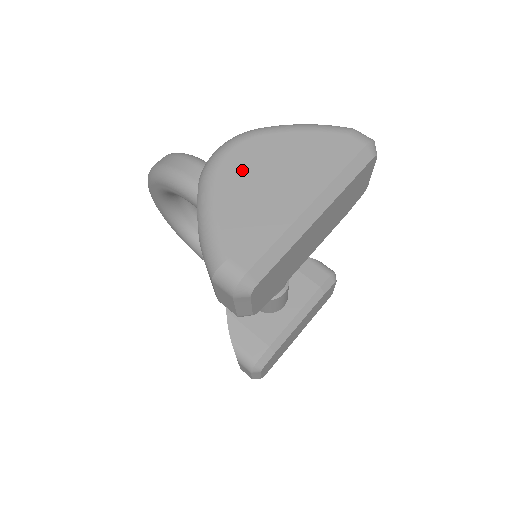
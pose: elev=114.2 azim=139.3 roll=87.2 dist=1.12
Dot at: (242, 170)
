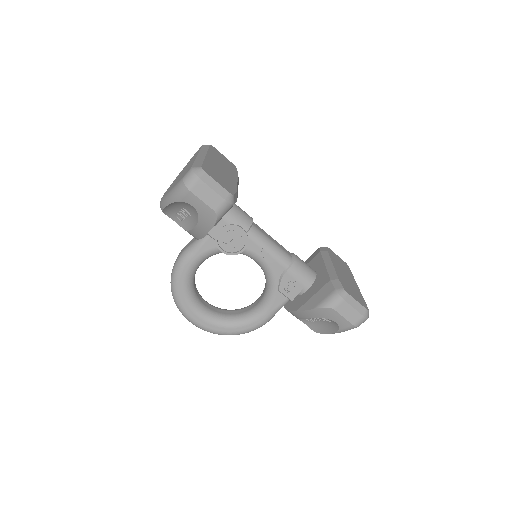
Dot at: (170, 187)
